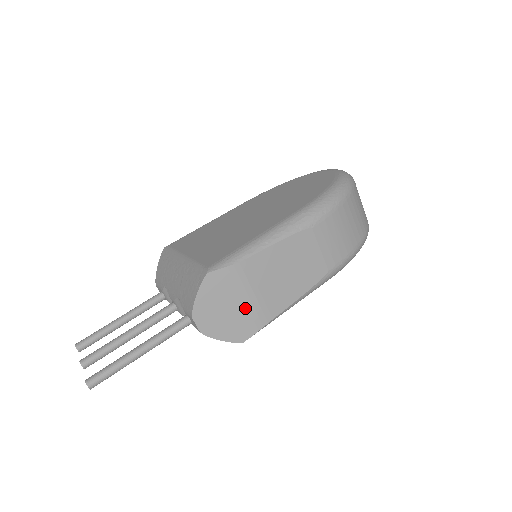
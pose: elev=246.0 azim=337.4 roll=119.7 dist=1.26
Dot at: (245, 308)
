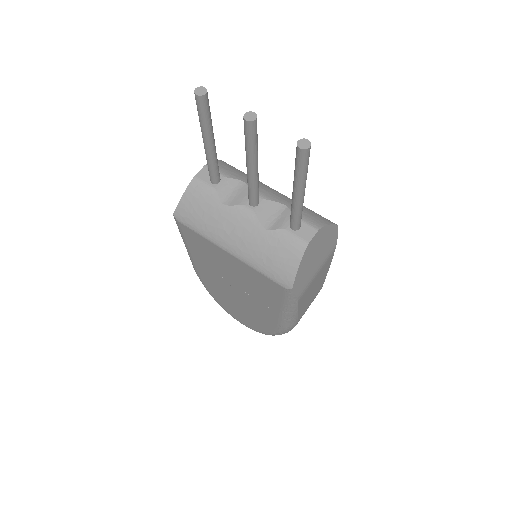
Dot at: (313, 272)
